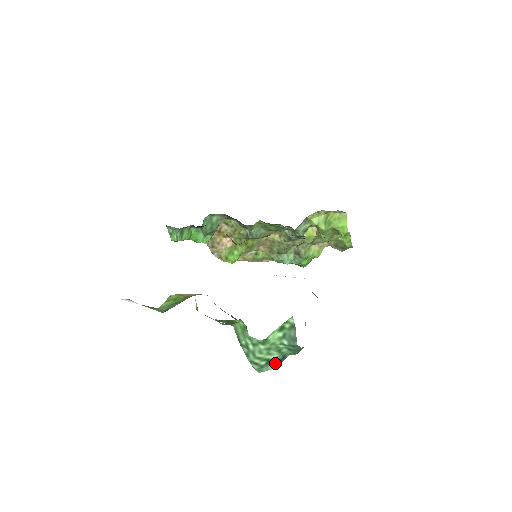
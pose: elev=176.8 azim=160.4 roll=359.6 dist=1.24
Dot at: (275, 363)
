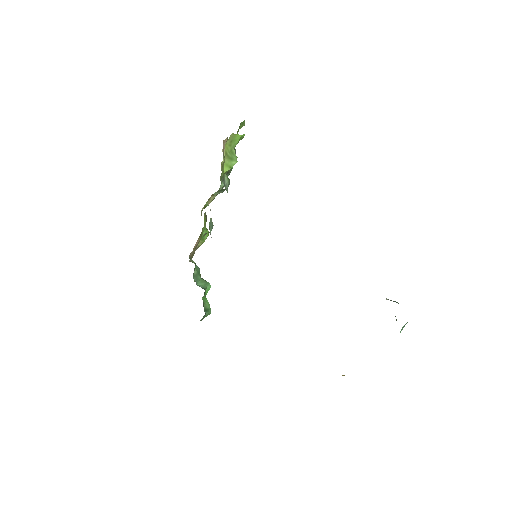
Dot at: occluded
